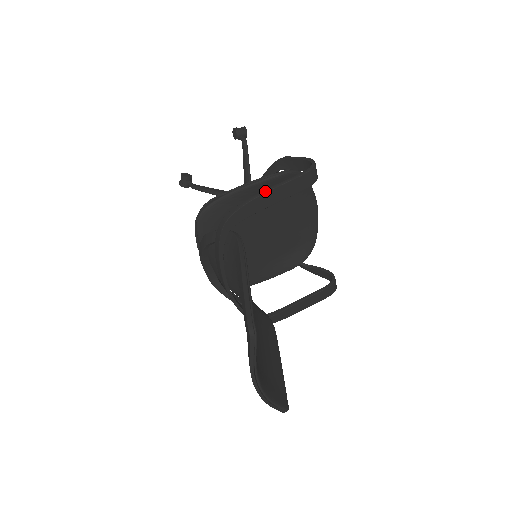
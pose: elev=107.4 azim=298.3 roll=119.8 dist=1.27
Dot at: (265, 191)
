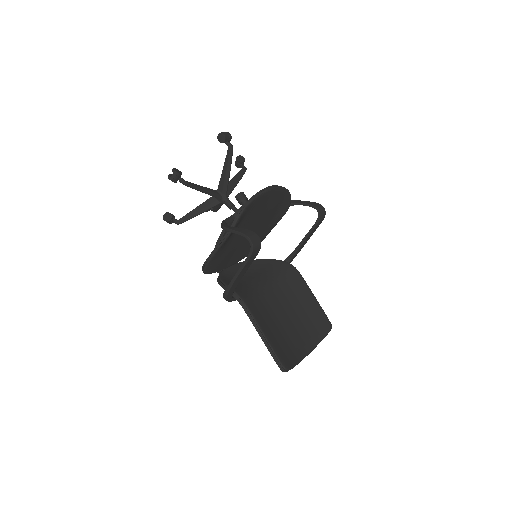
Dot at: (234, 279)
